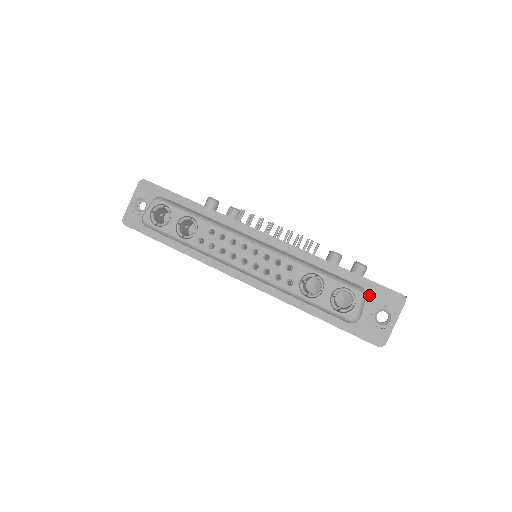
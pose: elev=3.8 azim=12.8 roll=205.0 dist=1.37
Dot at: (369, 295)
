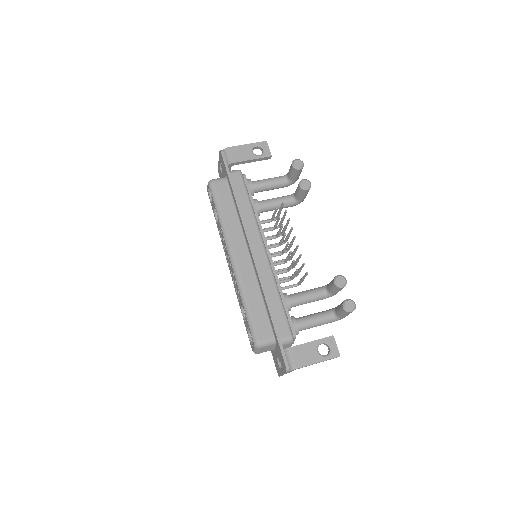
Dot at: (277, 346)
